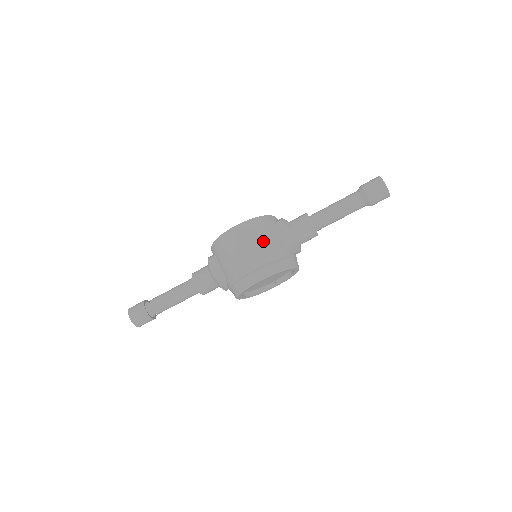
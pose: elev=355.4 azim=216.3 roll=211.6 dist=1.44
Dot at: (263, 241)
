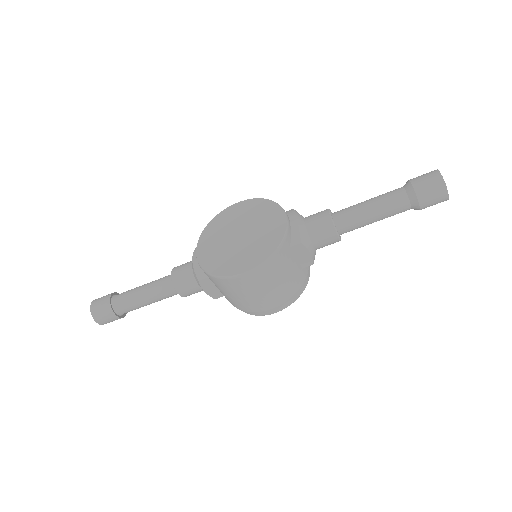
Dot at: (281, 281)
